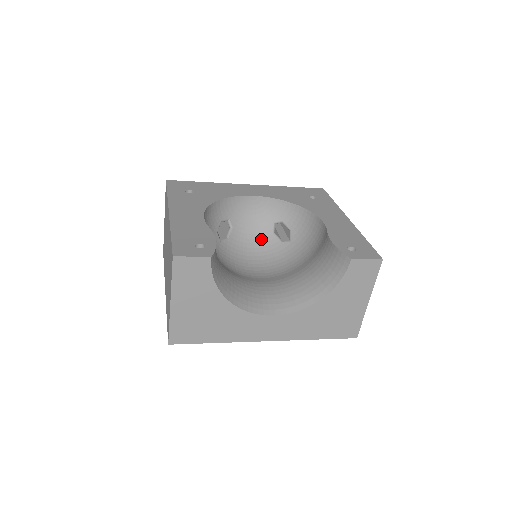
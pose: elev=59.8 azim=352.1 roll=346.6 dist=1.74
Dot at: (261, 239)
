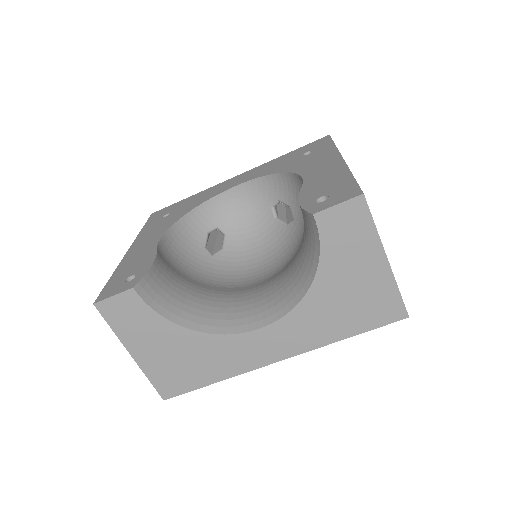
Dot at: (264, 232)
